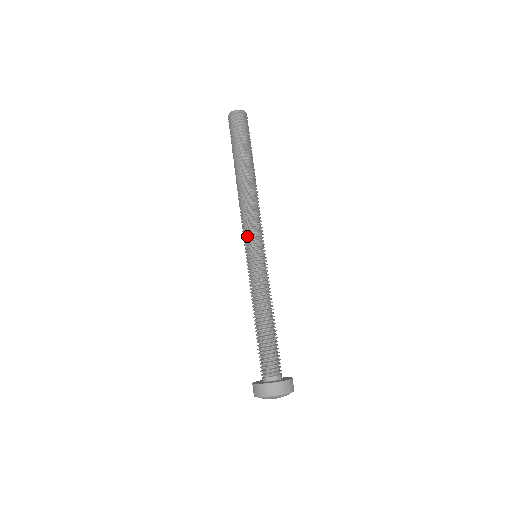
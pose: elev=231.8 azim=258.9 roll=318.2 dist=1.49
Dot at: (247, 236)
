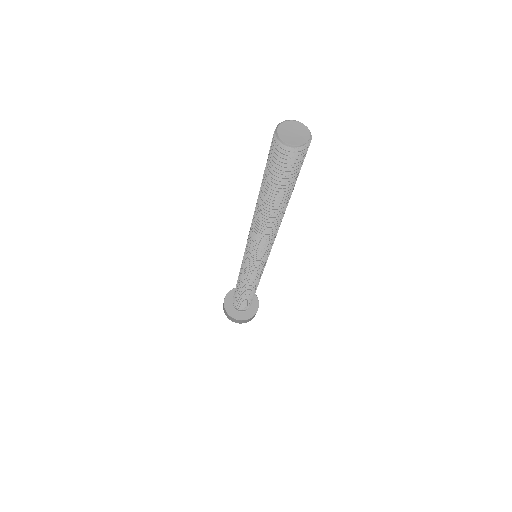
Dot at: (253, 255)
